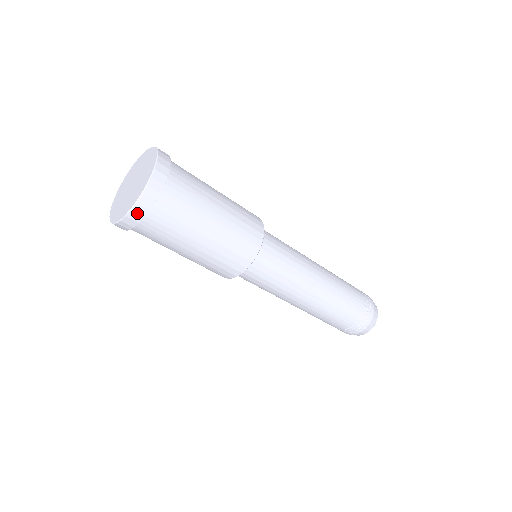
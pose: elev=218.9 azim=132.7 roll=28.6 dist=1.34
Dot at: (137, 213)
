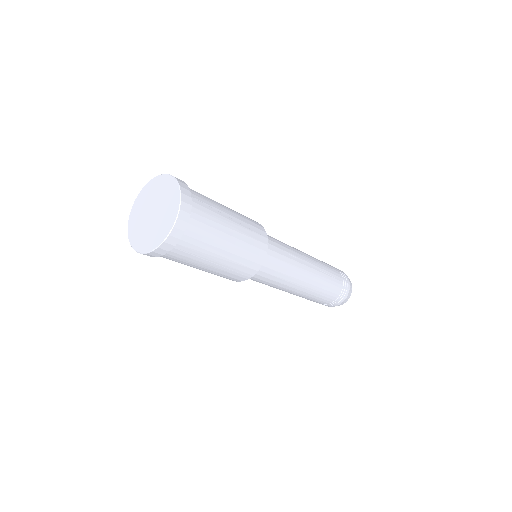
Dot at: occluded
